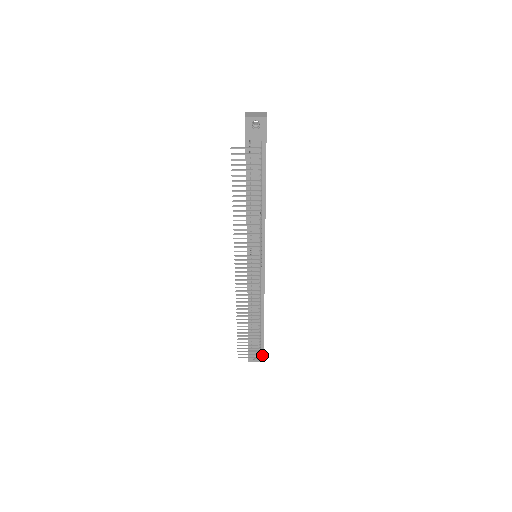
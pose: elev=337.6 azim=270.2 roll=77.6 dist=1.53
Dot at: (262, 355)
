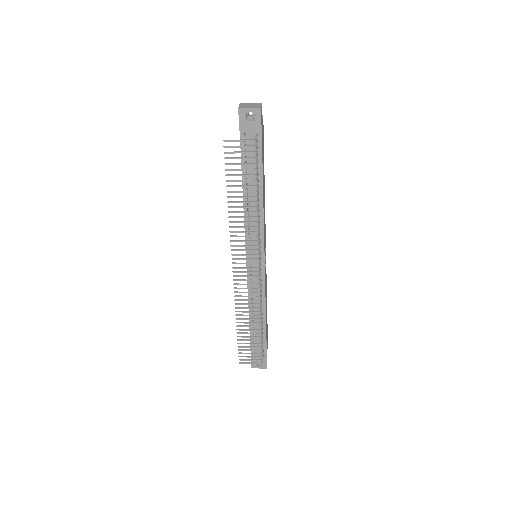
Dot at: (265, 361)
